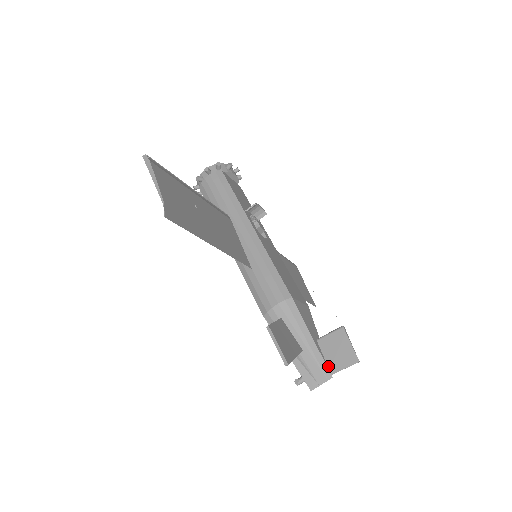
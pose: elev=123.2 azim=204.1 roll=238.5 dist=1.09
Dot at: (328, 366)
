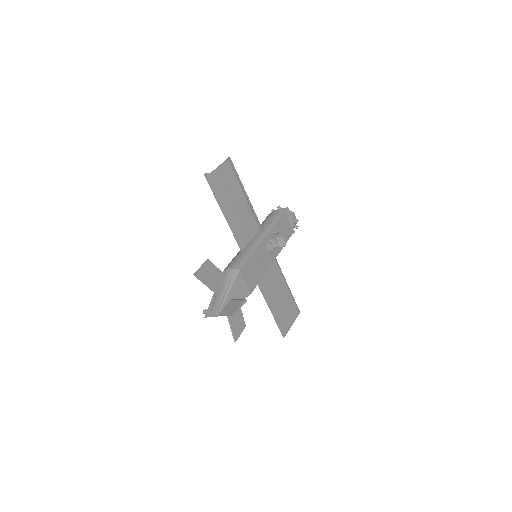
Dot at: (221, 311)
